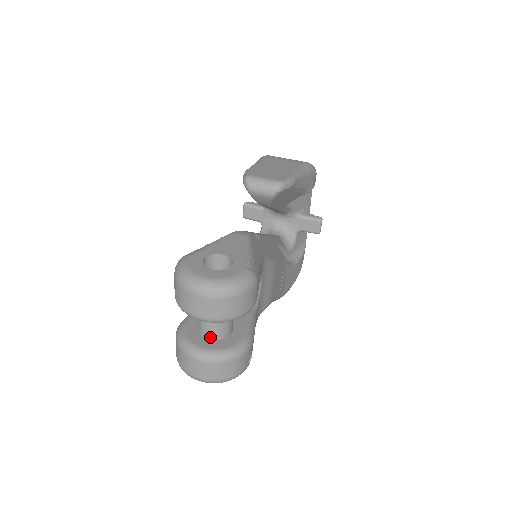
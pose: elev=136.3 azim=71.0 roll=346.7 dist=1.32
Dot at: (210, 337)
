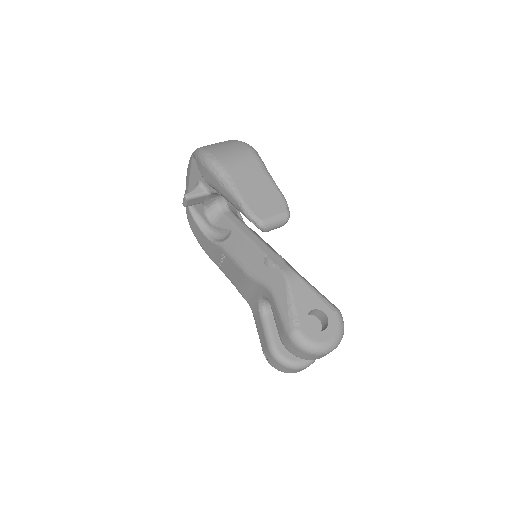
Dot at: occluded
